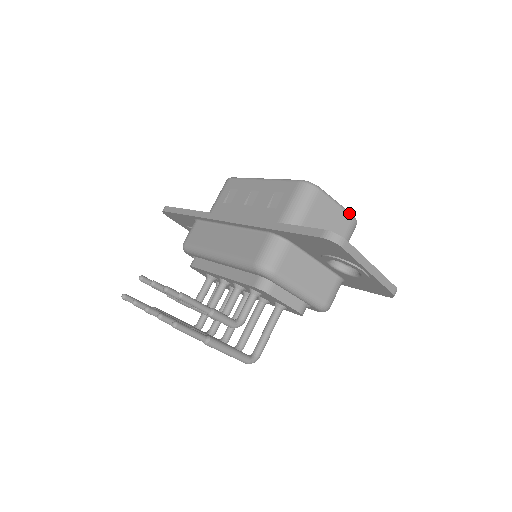
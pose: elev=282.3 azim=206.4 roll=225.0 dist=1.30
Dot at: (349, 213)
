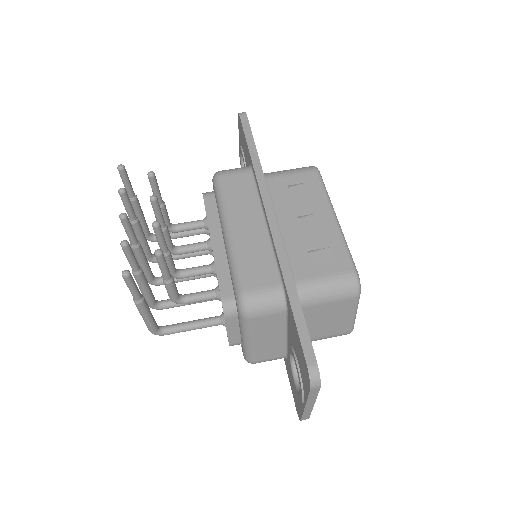
Dot at: (353, 326)
